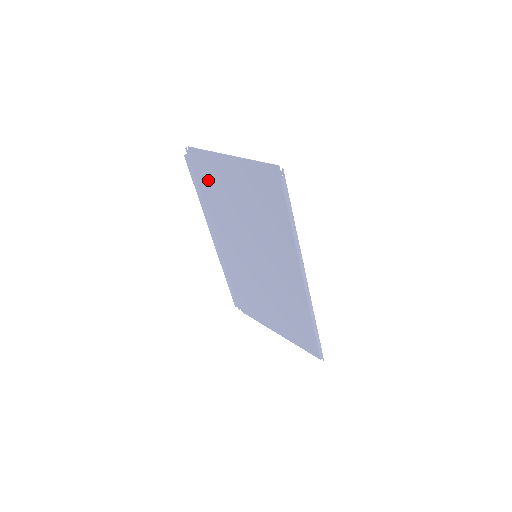
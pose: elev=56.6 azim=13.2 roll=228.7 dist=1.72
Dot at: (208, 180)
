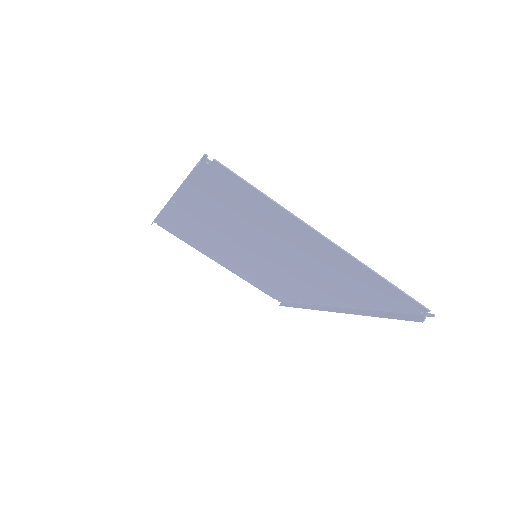
Dot at: (230, 199)
